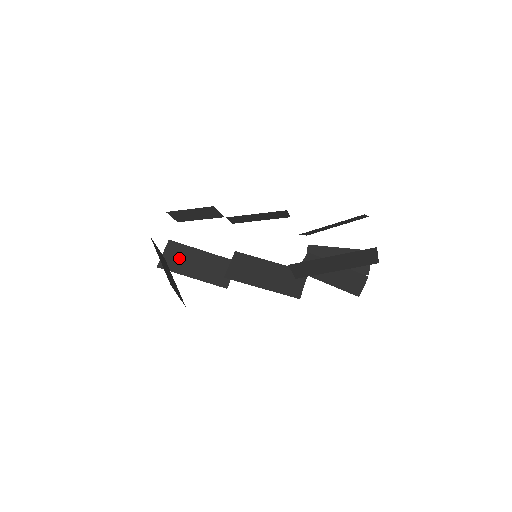
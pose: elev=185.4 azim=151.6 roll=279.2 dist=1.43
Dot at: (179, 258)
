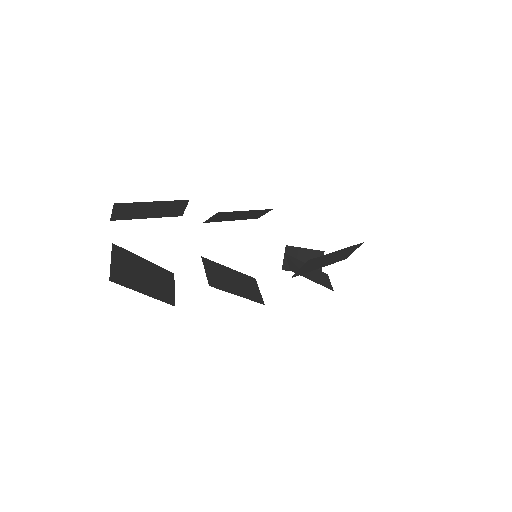
Dot at: (127, 268)
